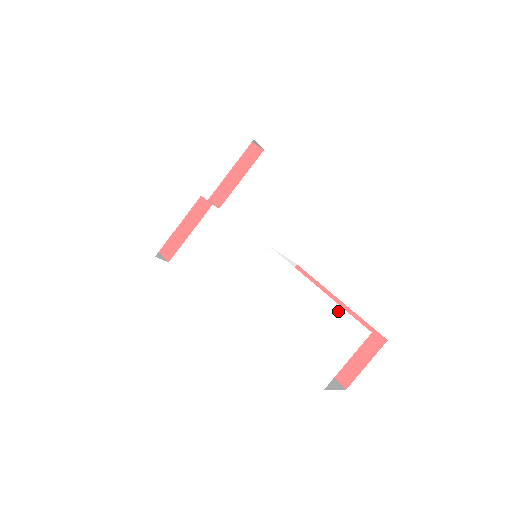
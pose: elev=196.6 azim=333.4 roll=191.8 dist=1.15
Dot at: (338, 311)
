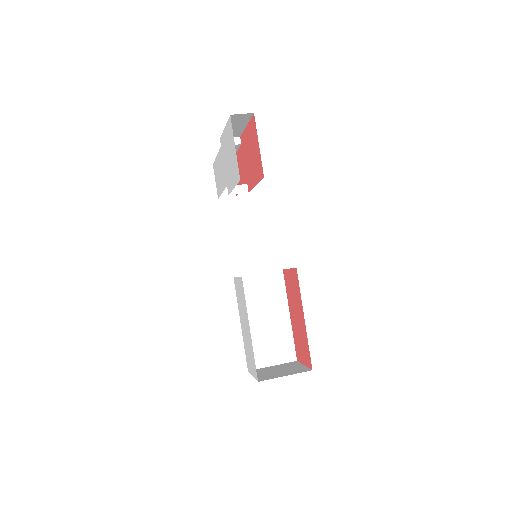
Dot at: (253, 353)
